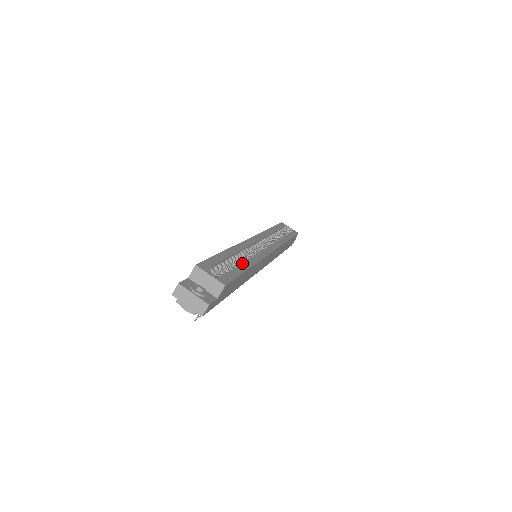
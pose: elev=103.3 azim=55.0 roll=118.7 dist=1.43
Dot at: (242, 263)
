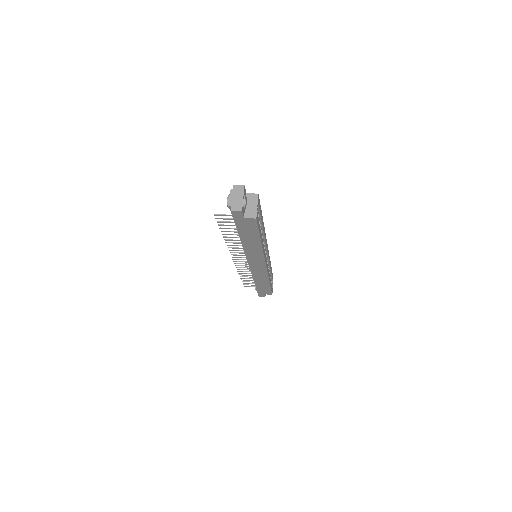
Dot at: occluded
